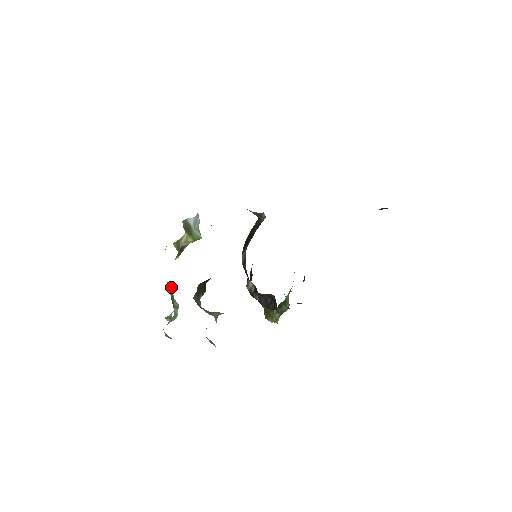
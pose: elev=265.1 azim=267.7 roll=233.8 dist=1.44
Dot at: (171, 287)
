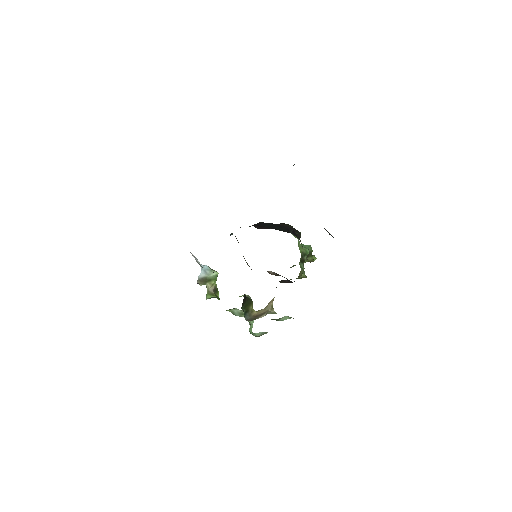
Dot at: (233, 309)
